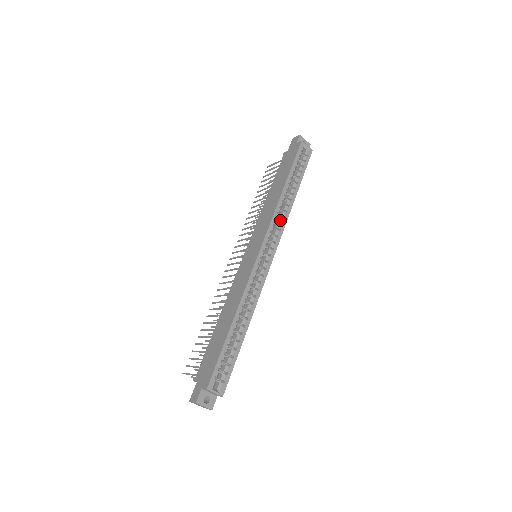
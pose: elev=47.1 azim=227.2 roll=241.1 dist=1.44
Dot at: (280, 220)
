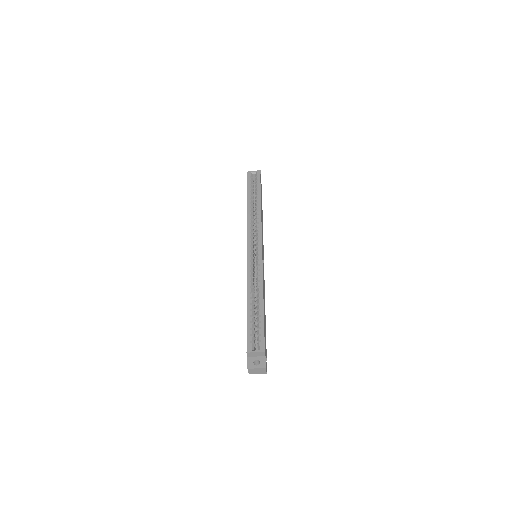
Dot at: (256, 222)
